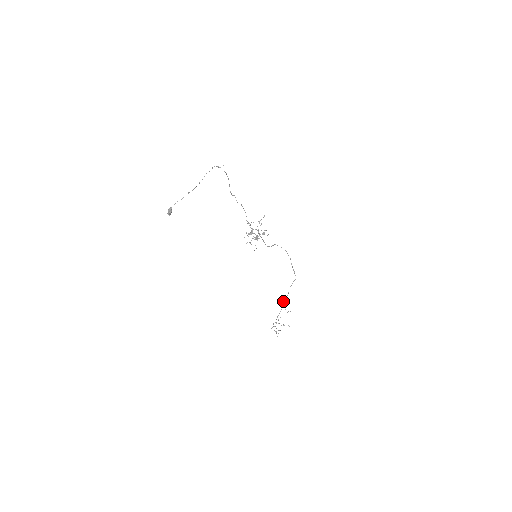
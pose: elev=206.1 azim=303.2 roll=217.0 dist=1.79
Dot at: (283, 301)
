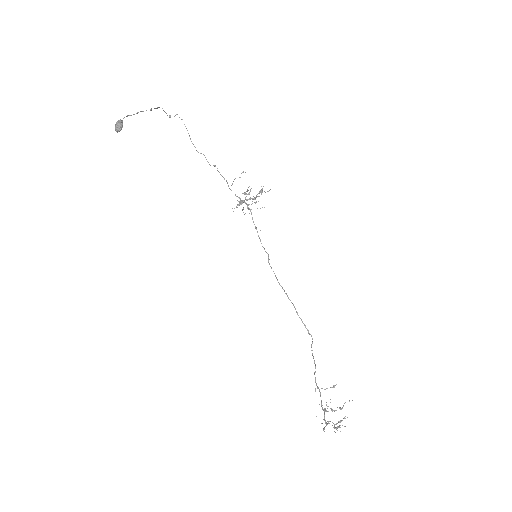
Dot at: occluded
